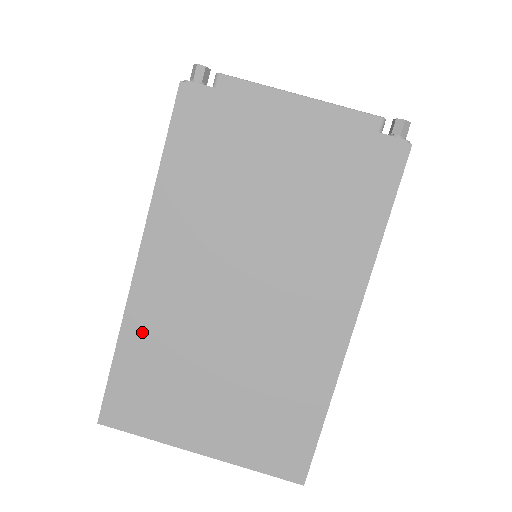
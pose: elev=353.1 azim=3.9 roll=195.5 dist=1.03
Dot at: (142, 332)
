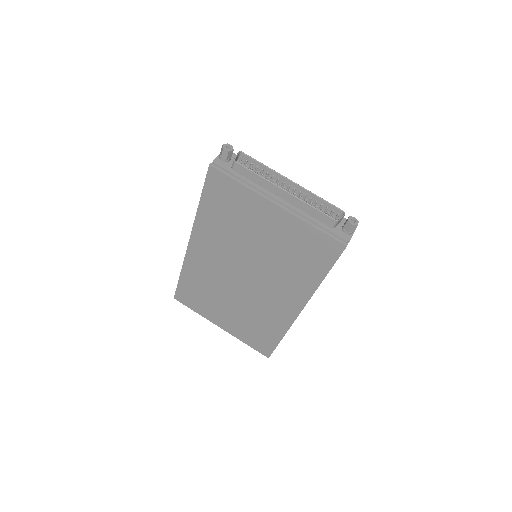
Dot at: (192, 273)
